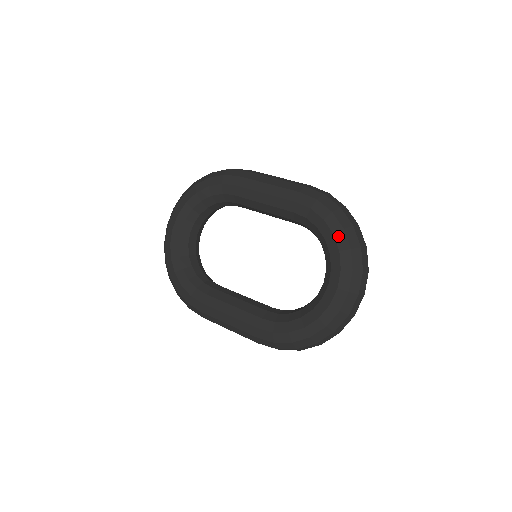
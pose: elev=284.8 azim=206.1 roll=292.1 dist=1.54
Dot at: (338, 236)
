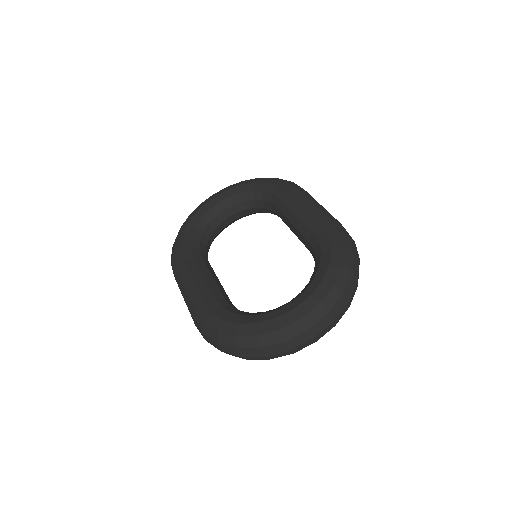
Dot at: (332, 268)
